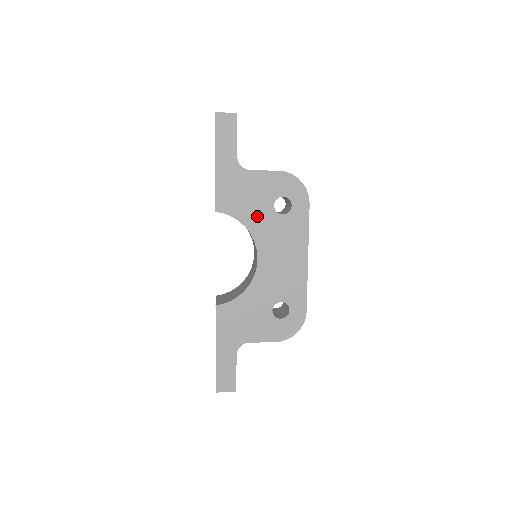
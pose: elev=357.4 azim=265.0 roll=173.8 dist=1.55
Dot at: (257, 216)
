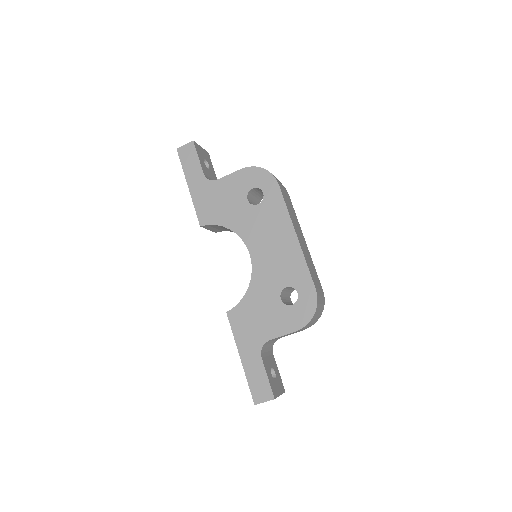
Dot at: (236, 215)
